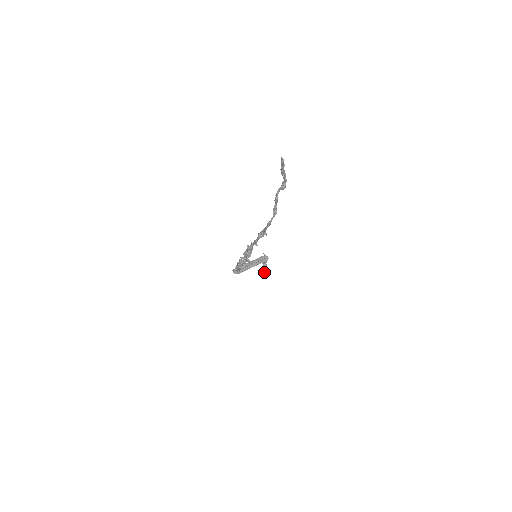
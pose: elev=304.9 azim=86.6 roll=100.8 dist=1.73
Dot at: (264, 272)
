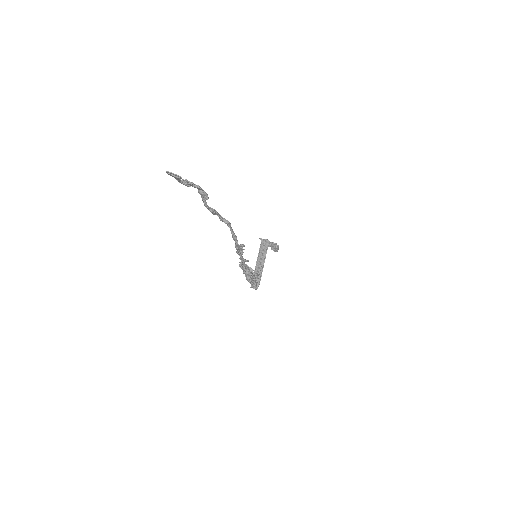
Dot at: (276, 249)
